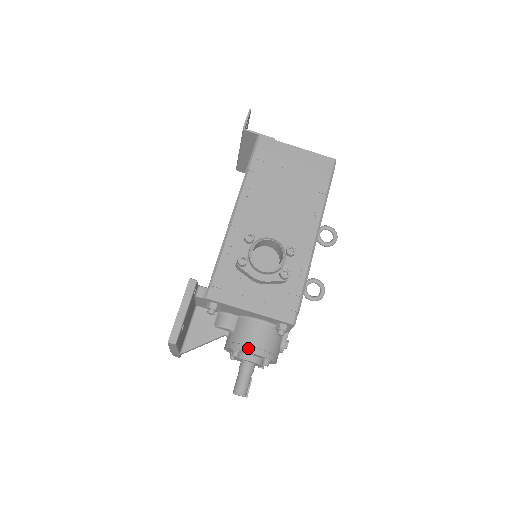
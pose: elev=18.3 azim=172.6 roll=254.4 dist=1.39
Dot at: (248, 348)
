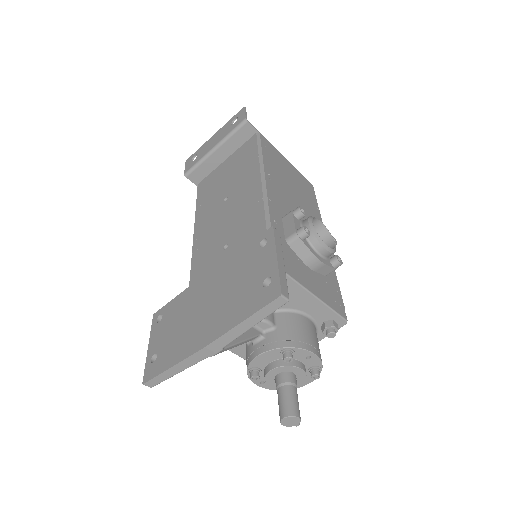
Dot at: (308, 346)
